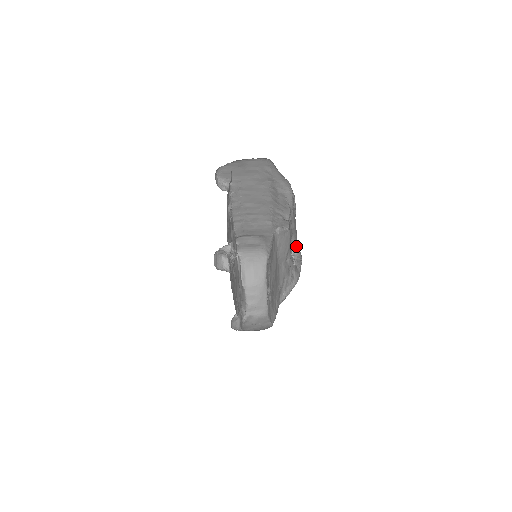
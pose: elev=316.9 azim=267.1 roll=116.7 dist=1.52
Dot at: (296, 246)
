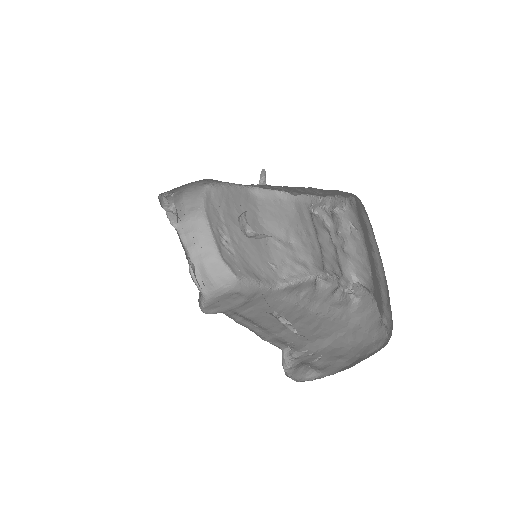
Dot at: (362, 284)
